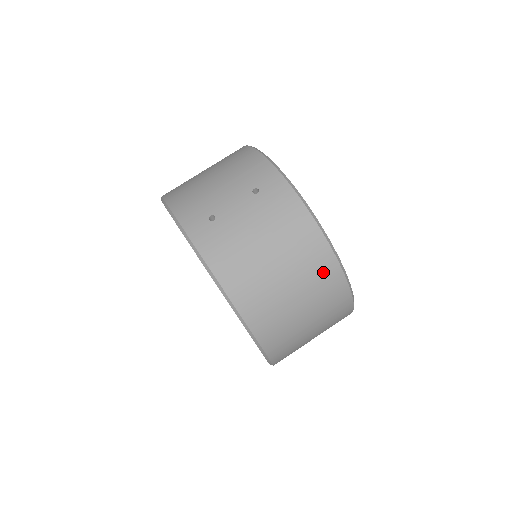
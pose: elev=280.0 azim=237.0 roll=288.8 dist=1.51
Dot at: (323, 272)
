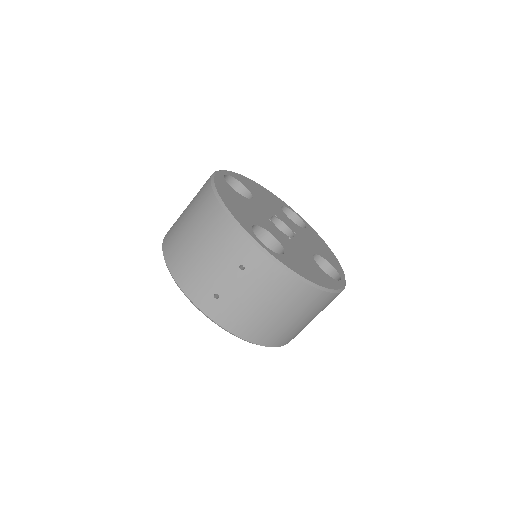
Dot at: (314, 301)
